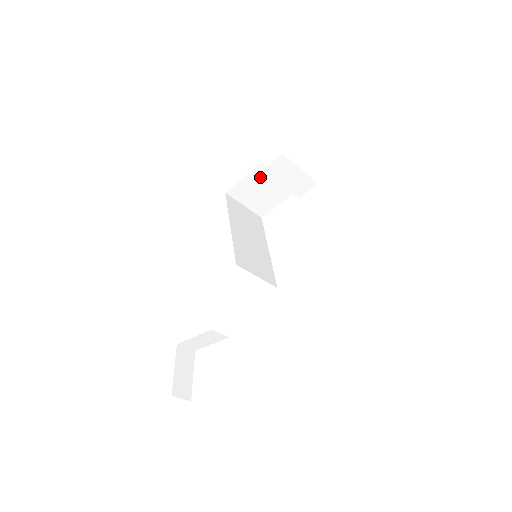
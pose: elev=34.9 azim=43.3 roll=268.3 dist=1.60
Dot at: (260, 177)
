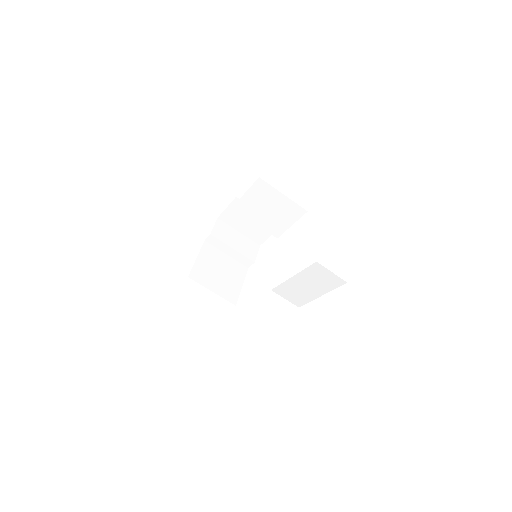
Dot at: (211, 256)
